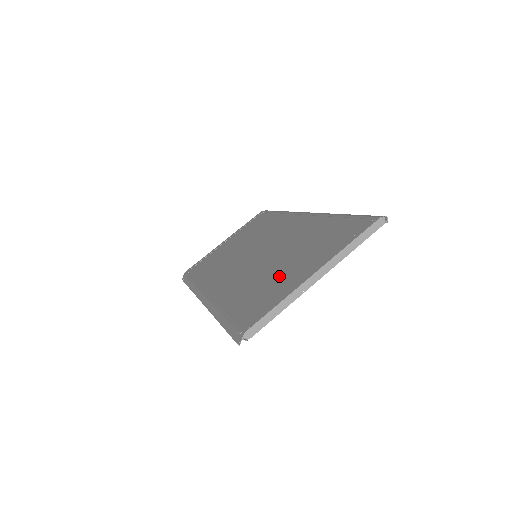
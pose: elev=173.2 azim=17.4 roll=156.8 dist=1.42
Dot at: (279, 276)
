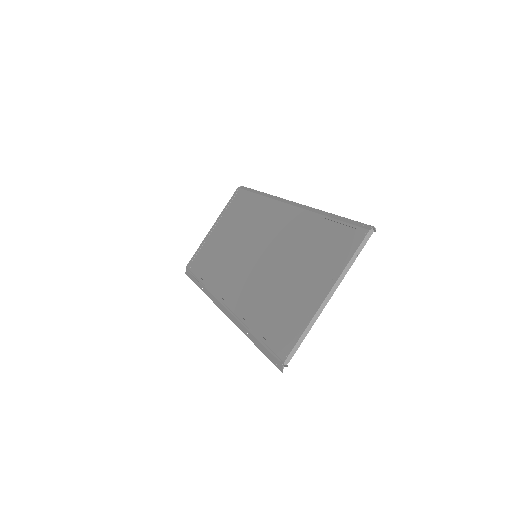
Dot at: (292, 293)
